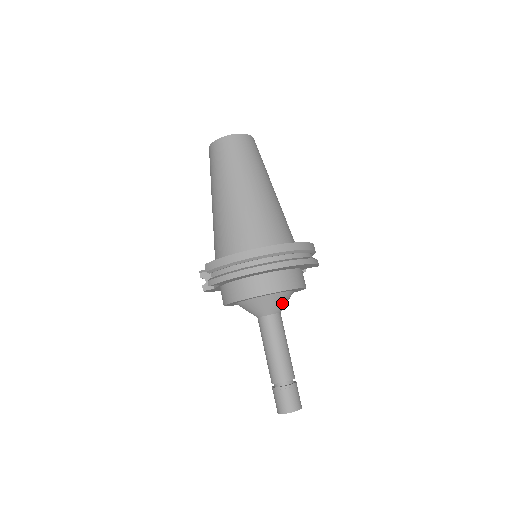
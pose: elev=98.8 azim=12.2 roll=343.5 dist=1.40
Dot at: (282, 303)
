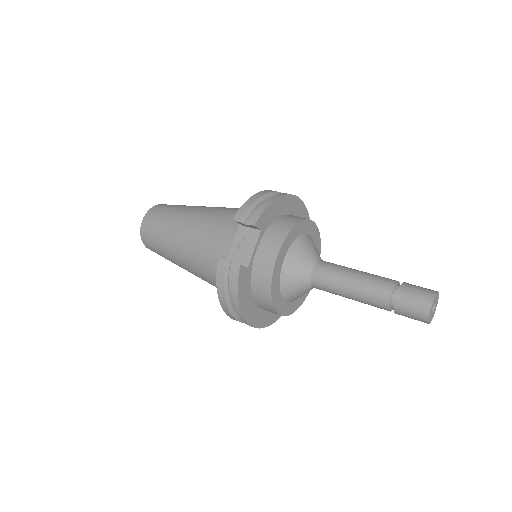
Dot at: occluded
